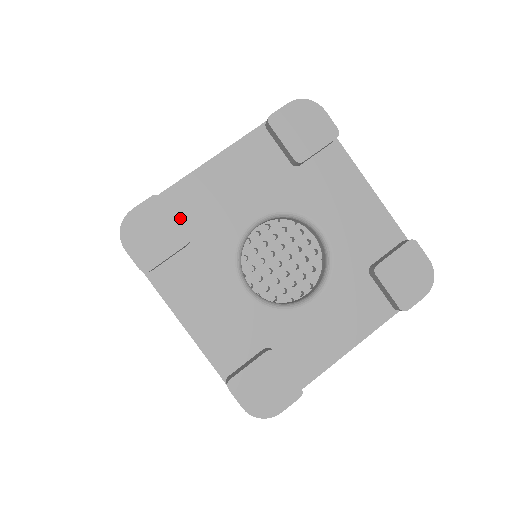
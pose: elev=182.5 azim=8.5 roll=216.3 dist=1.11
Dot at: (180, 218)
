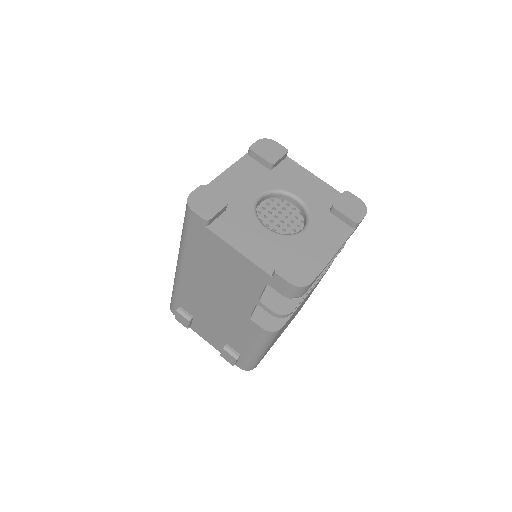
Dot at: occluded
